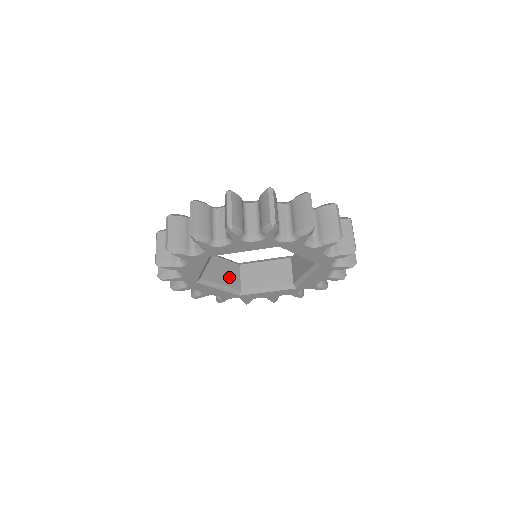
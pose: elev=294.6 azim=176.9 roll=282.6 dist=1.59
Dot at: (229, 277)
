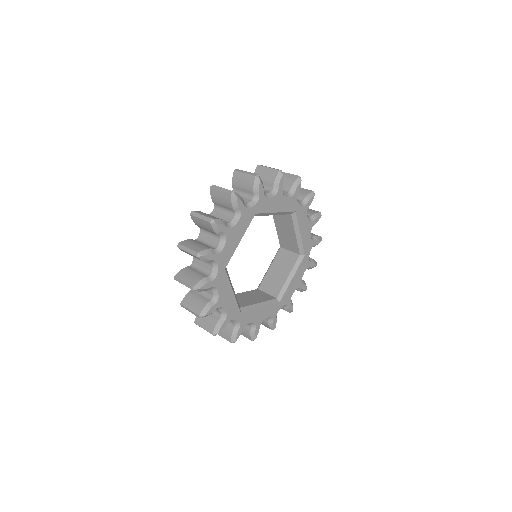
Dot at: occluded
